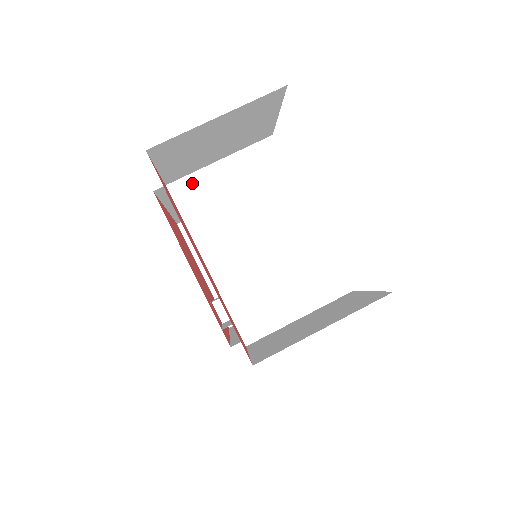
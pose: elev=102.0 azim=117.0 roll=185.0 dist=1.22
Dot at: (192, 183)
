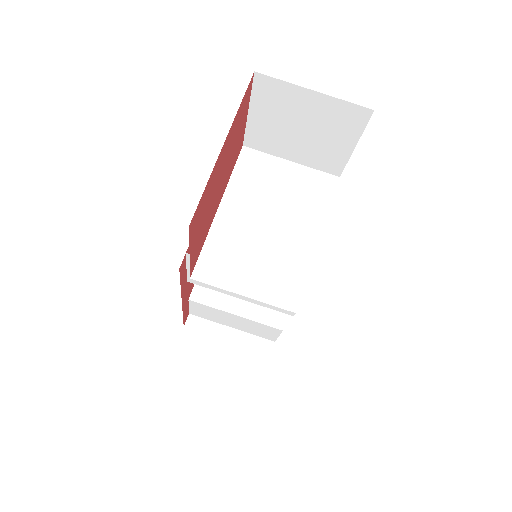
Dot at: (260, 158)
